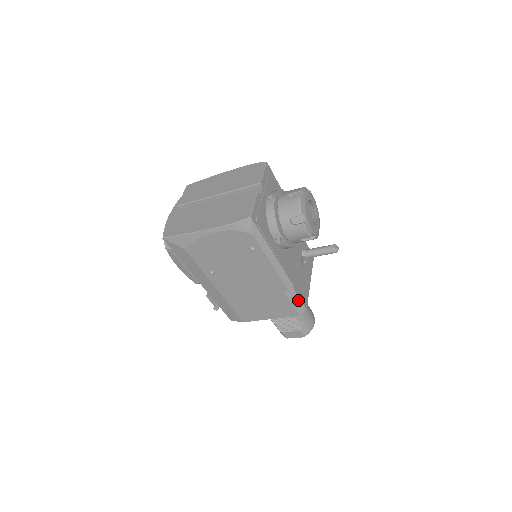
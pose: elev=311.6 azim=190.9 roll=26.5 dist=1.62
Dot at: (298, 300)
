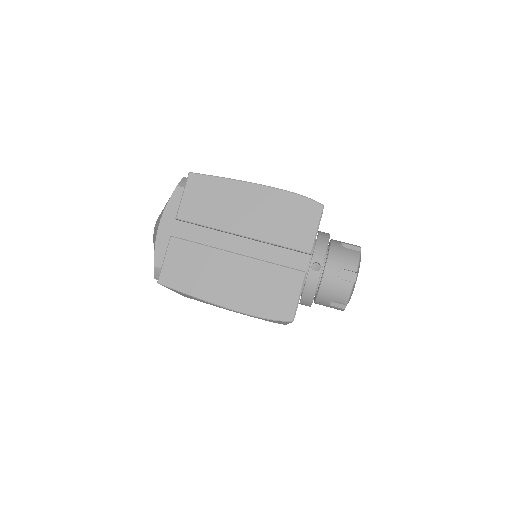
Dot at: occluded
